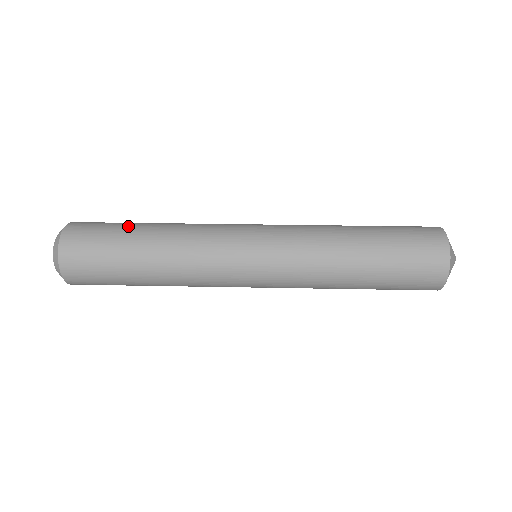
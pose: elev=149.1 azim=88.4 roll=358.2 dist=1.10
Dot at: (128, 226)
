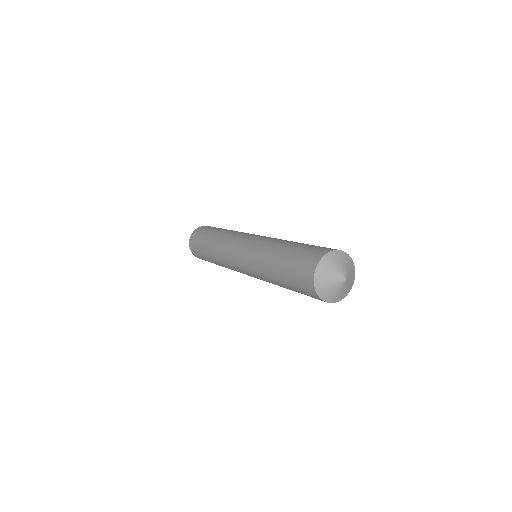
Dot at: (212, 231)
